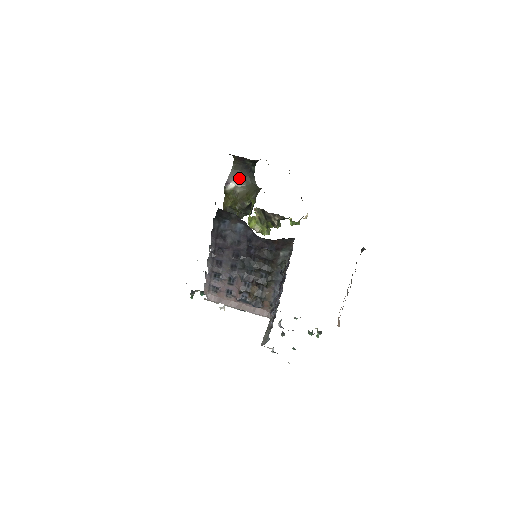
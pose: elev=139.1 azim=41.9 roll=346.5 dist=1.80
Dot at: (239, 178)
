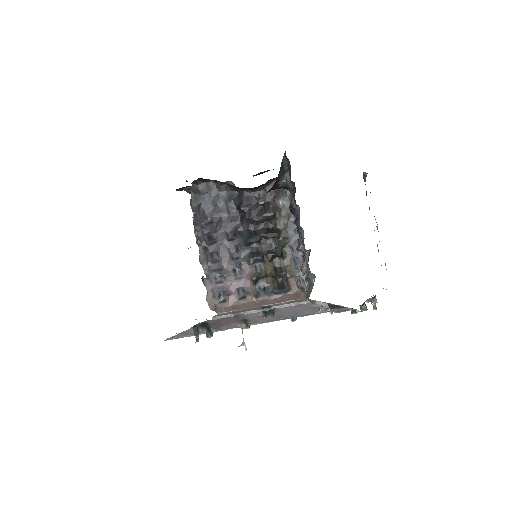
Dot at: occluded
